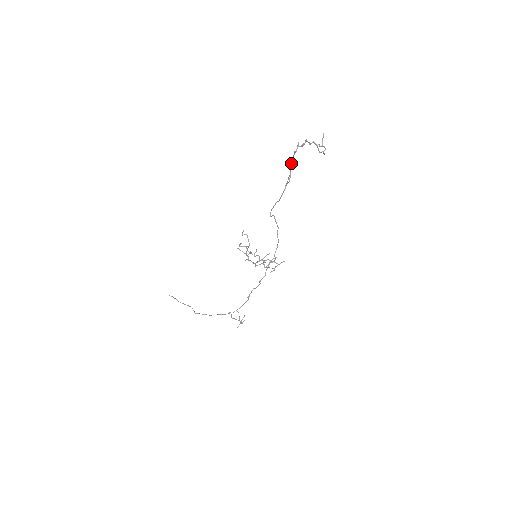
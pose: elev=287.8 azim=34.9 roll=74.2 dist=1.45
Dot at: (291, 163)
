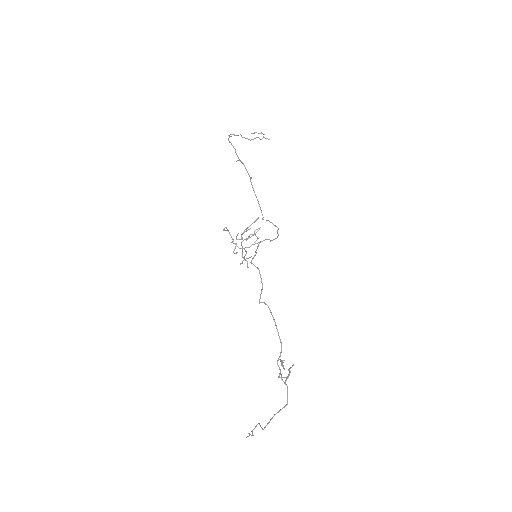
Dot at: (236, 154)
